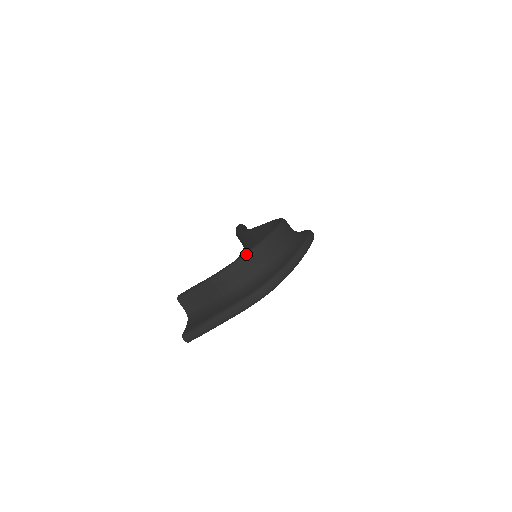
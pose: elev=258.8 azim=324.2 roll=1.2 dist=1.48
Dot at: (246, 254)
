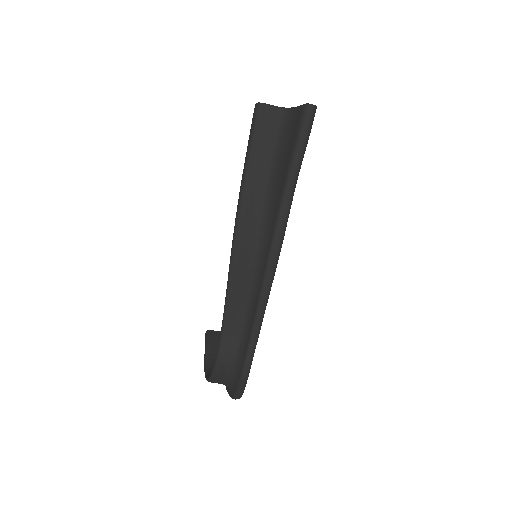
Dot at: occluded
